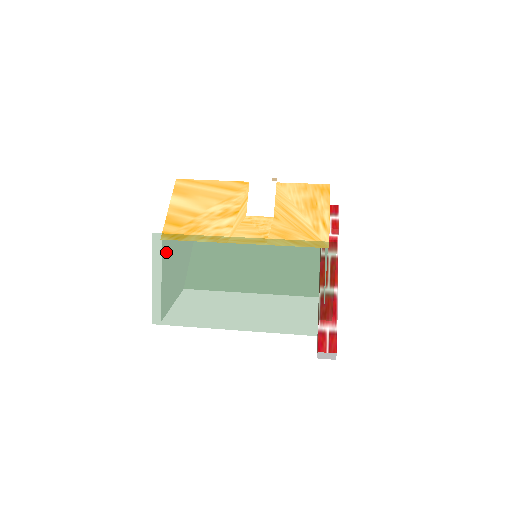
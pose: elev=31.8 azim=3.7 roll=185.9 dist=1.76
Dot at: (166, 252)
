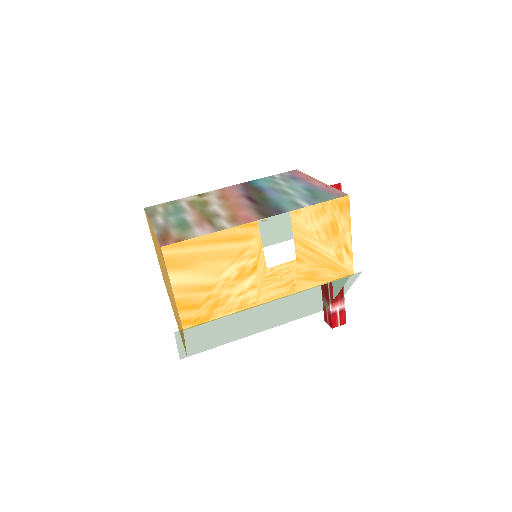
Dot at: (191, 334)
